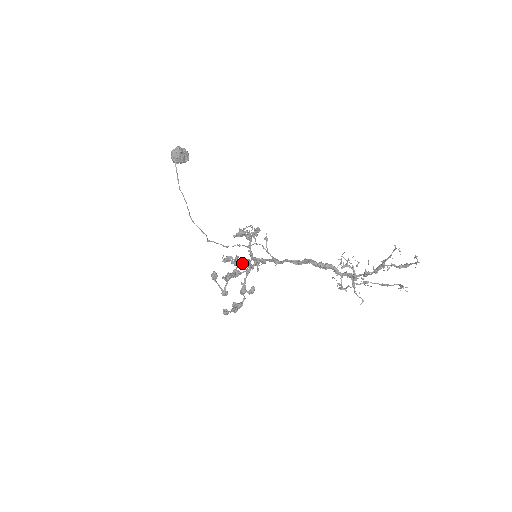
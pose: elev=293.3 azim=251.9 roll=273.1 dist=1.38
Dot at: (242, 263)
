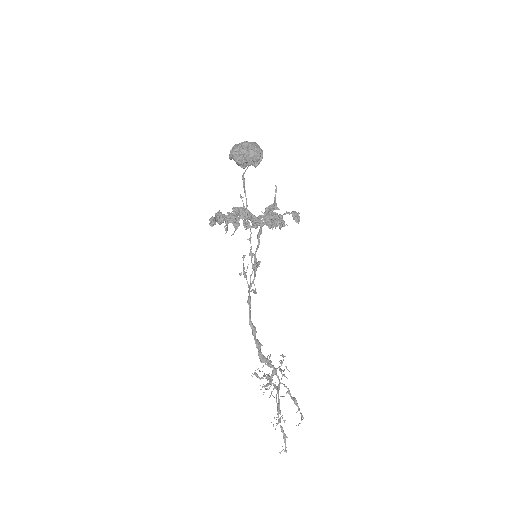
Dot at: (276, 188)
